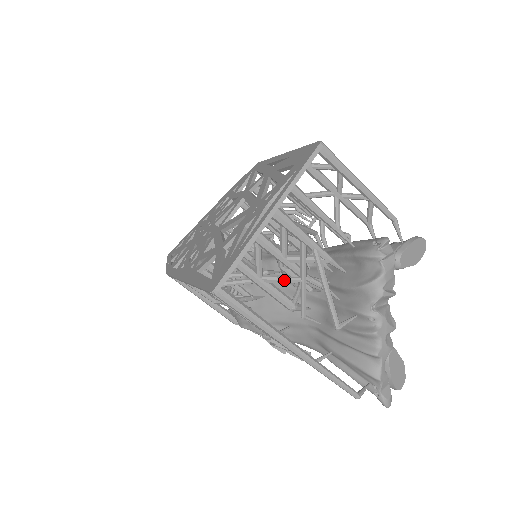
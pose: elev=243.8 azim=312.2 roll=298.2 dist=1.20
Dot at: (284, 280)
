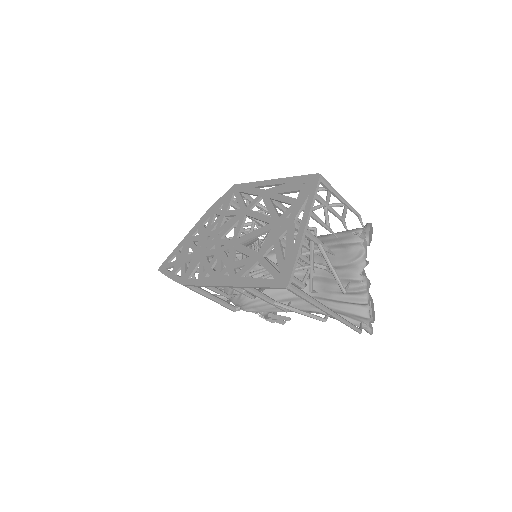
Dot at: (300, 269)
